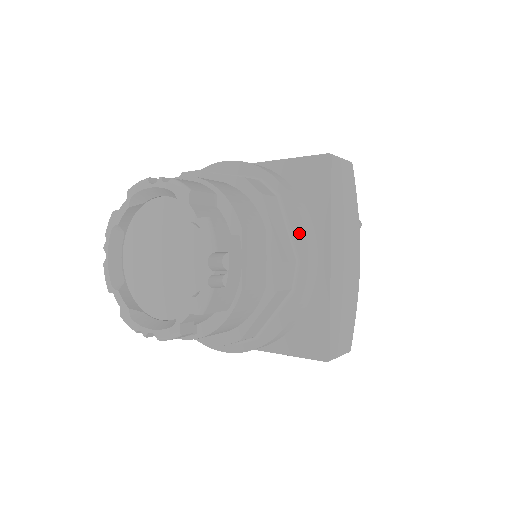
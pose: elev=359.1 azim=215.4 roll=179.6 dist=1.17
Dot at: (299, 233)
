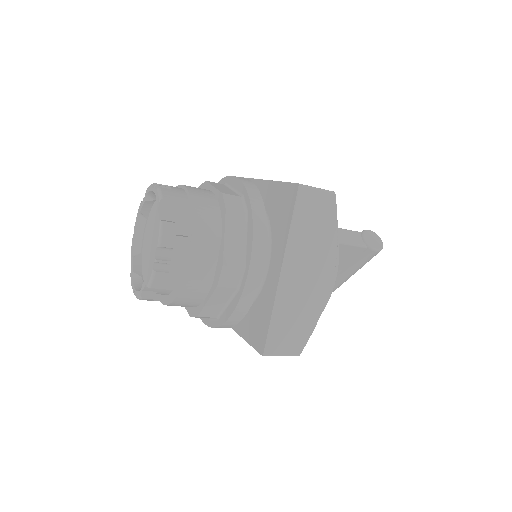
Dot at: (249, 246)
